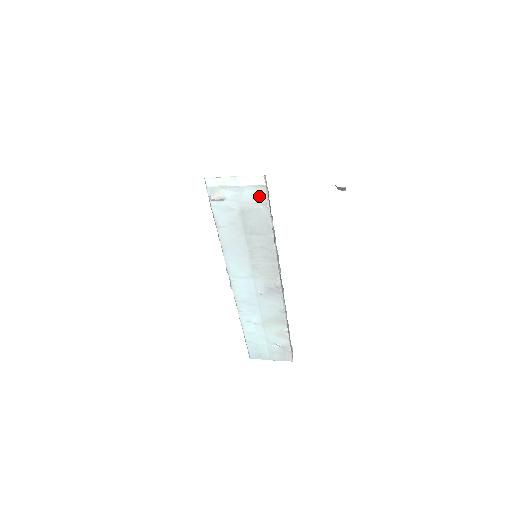
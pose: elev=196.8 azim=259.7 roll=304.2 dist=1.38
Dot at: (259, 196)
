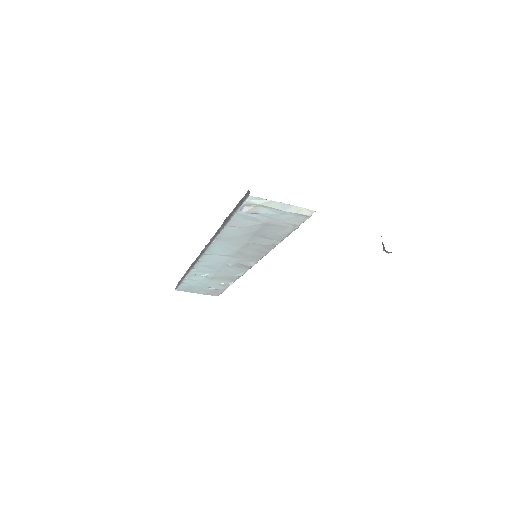
Dot at: (296, 220)
